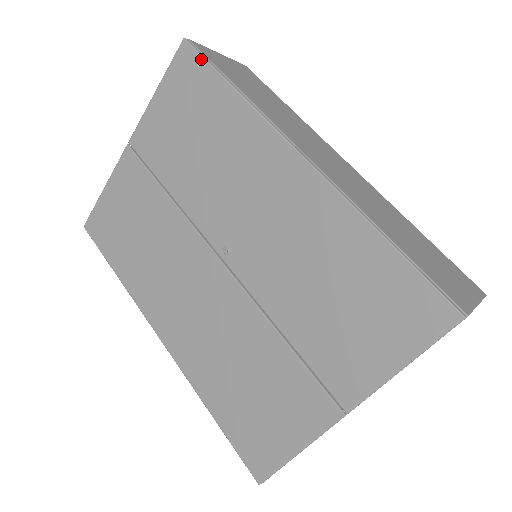
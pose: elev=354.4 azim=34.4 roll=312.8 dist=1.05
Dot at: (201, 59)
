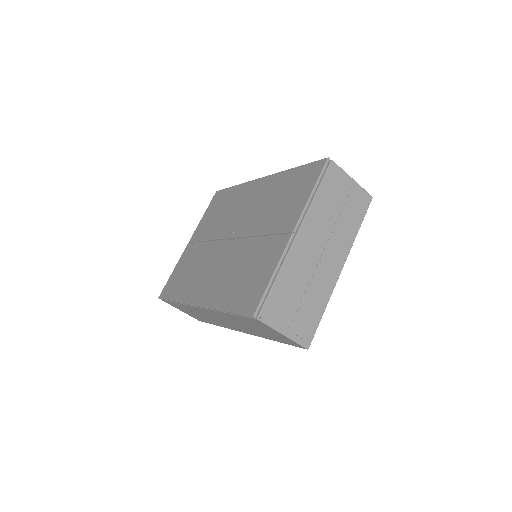
Dot at: (223, 190)
